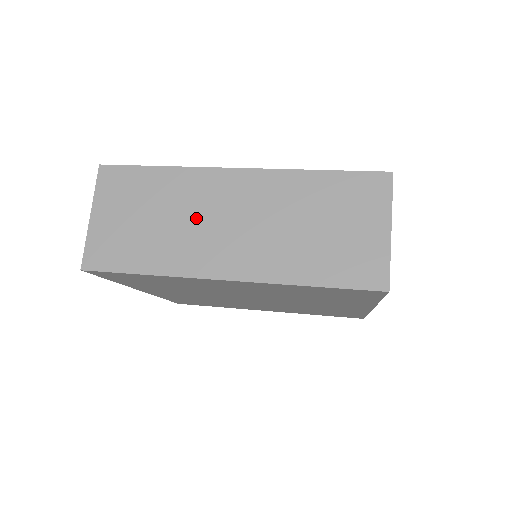
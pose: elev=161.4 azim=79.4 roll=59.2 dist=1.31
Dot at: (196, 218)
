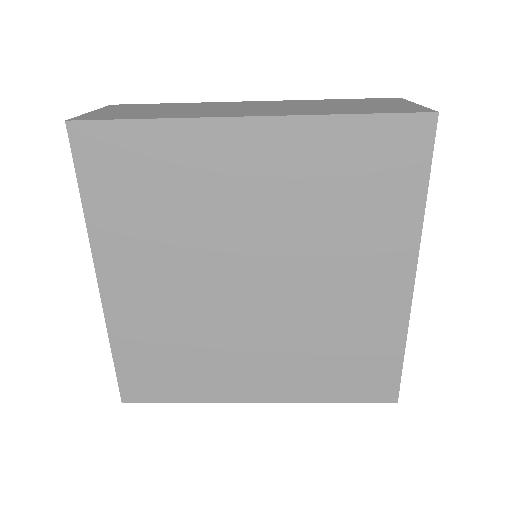
Dot at: (213, 108)
